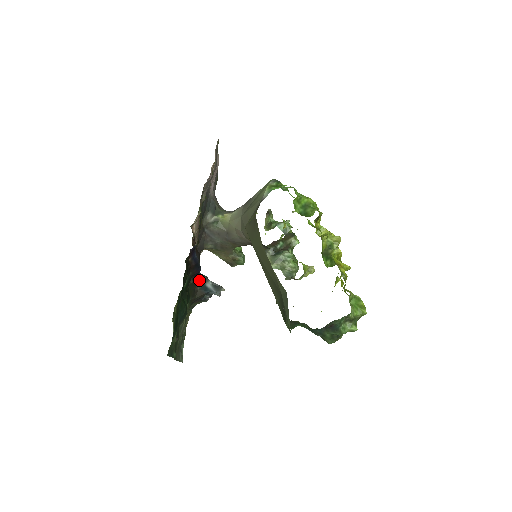
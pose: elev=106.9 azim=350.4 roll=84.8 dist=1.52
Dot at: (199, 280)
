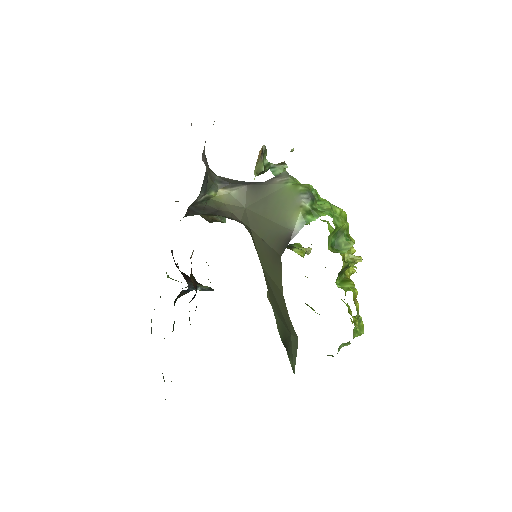
Dot at: (187, 290)
